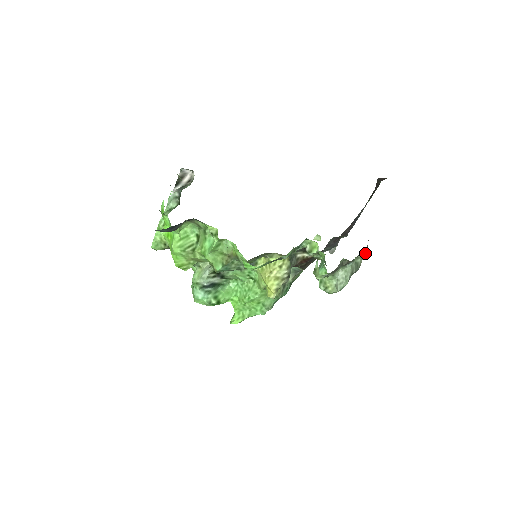
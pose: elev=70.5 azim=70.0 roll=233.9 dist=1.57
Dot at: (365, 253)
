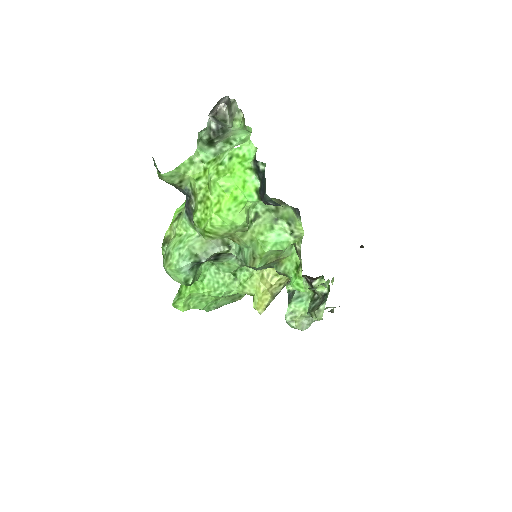
Dot at: (335, 307)
